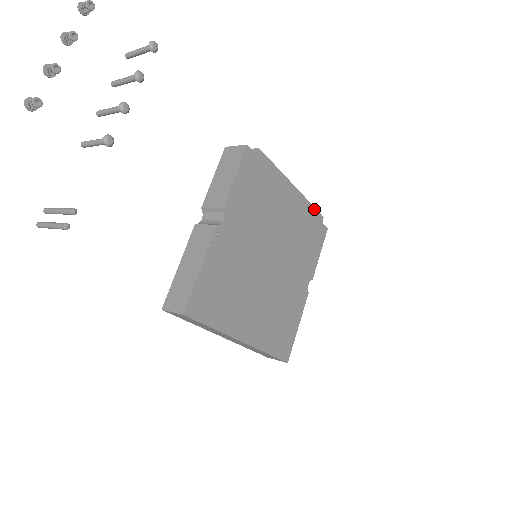
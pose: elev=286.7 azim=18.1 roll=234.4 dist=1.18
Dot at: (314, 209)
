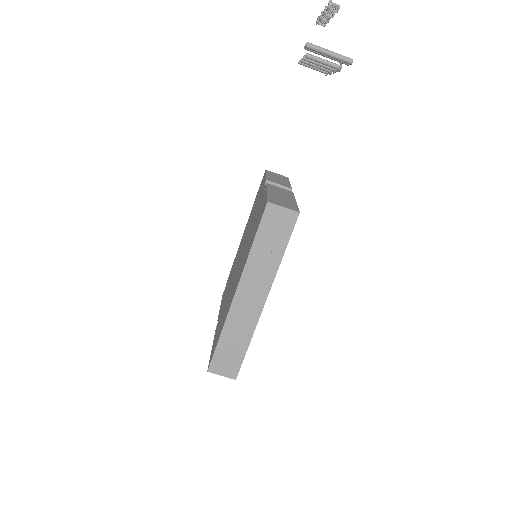
Dot at: occluded
